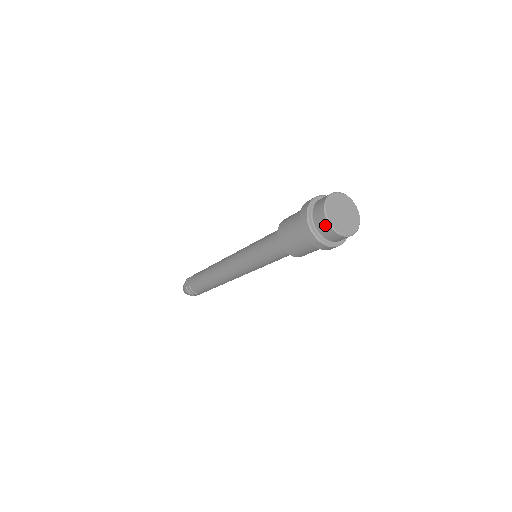
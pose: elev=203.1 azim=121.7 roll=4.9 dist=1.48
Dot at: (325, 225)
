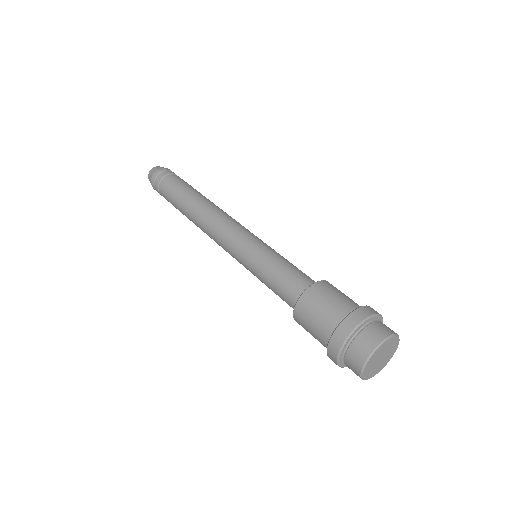
Dot at: (356, 373)
